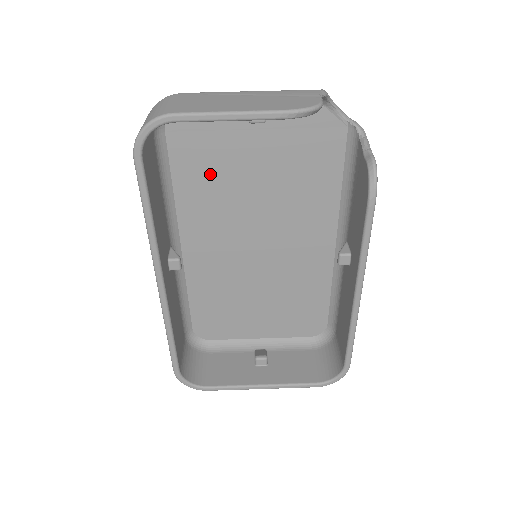
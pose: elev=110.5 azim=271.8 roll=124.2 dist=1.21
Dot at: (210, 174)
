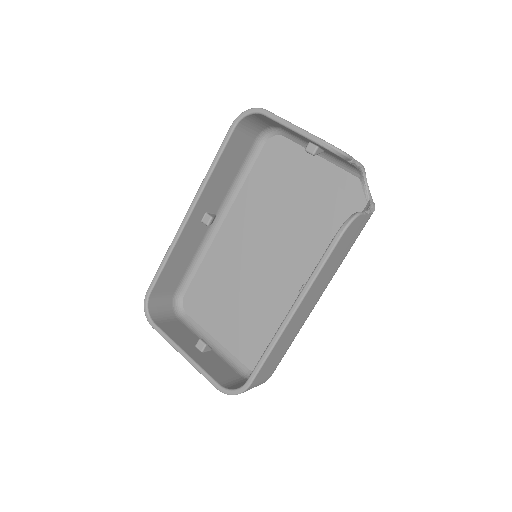
Dot at: (270, 185)
